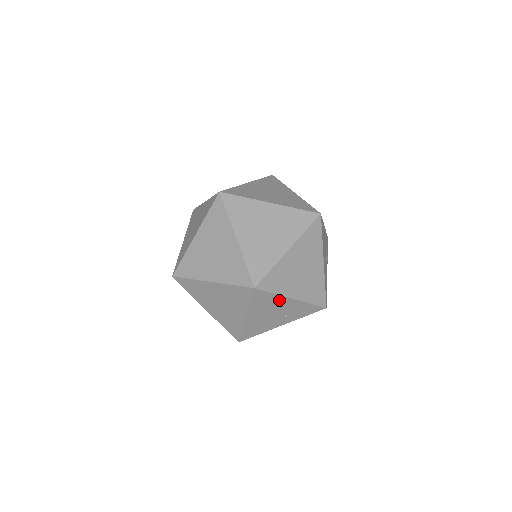
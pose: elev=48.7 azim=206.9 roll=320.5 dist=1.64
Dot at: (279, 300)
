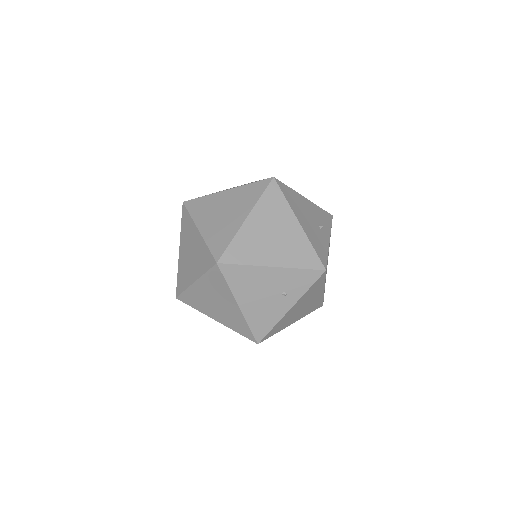
Dot at: (258, 273)
